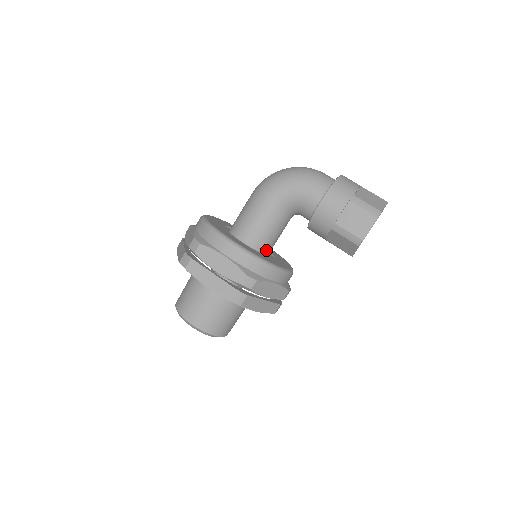
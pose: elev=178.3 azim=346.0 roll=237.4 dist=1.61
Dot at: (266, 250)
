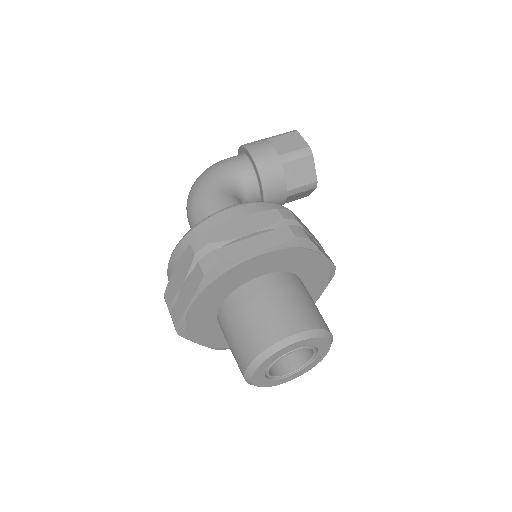
Dot at: occluded
